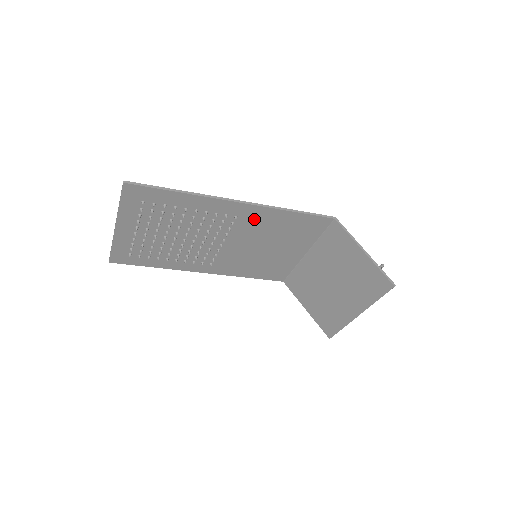
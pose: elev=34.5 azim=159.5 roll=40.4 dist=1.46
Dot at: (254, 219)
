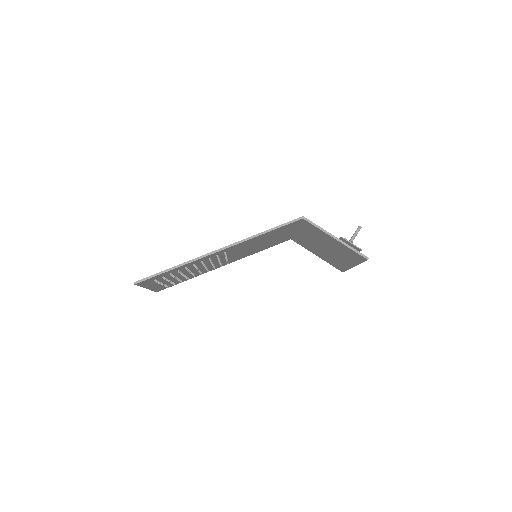
Dot at: (239, 246)
